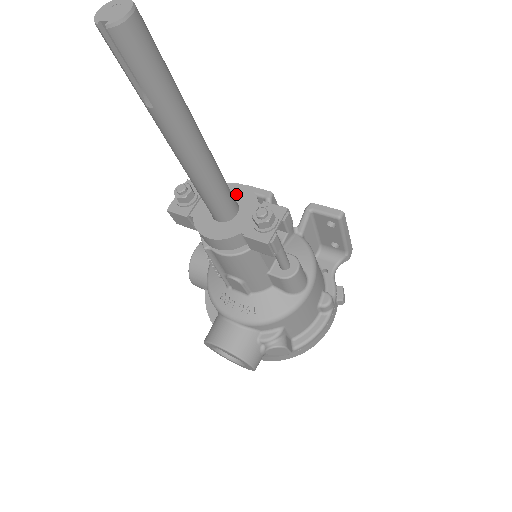
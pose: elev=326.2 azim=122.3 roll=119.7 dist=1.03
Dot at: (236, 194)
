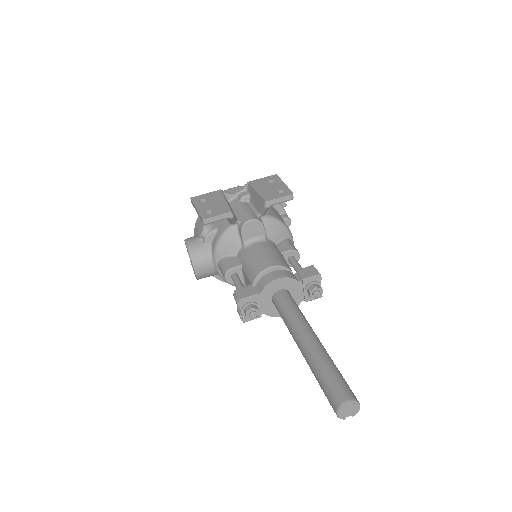
Dot at: (280, 286)
